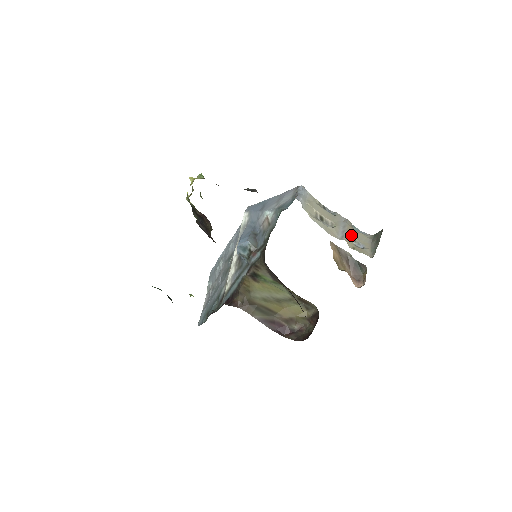
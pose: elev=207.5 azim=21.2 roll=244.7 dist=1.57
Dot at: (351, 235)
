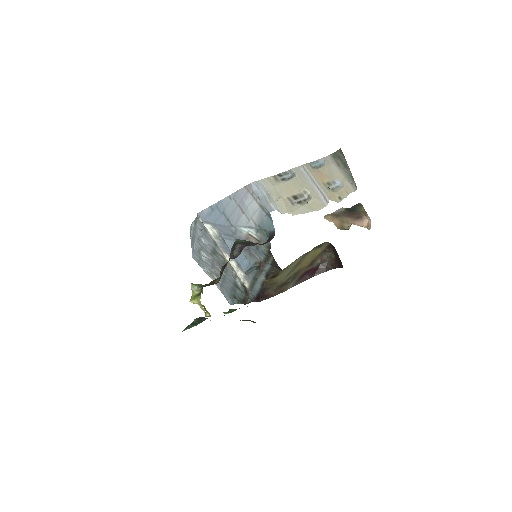
Dot at: (324, 183)
